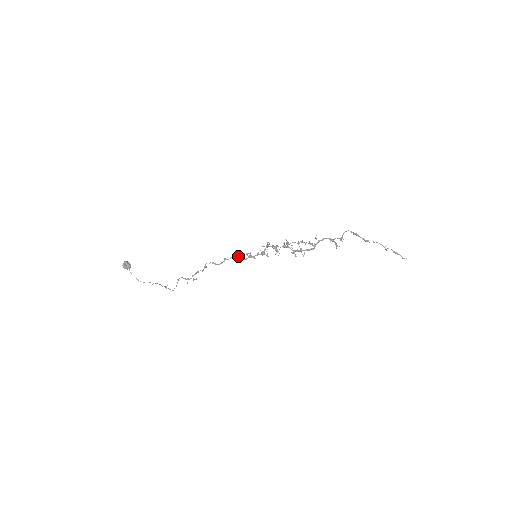
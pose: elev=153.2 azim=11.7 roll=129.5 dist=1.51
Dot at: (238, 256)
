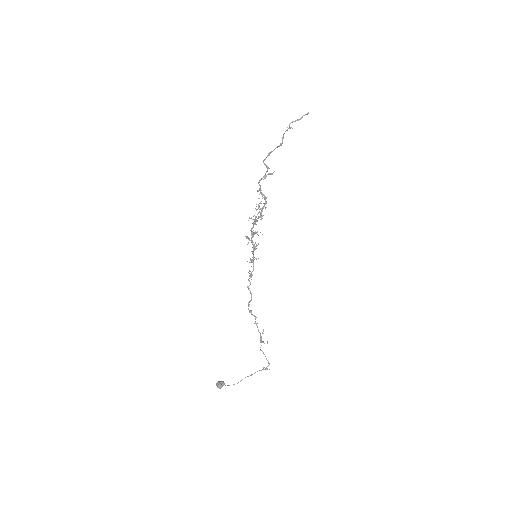
Dot at: (249, 273)
